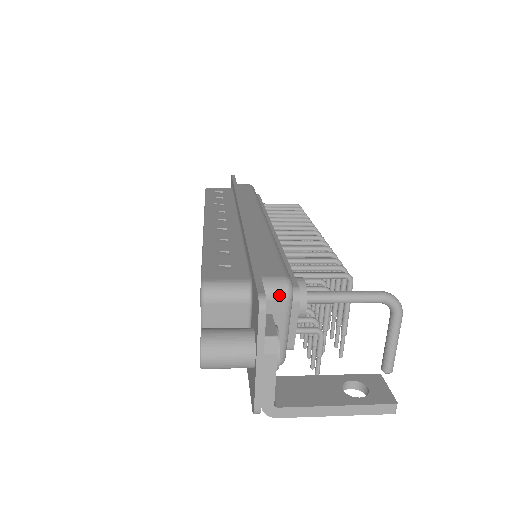
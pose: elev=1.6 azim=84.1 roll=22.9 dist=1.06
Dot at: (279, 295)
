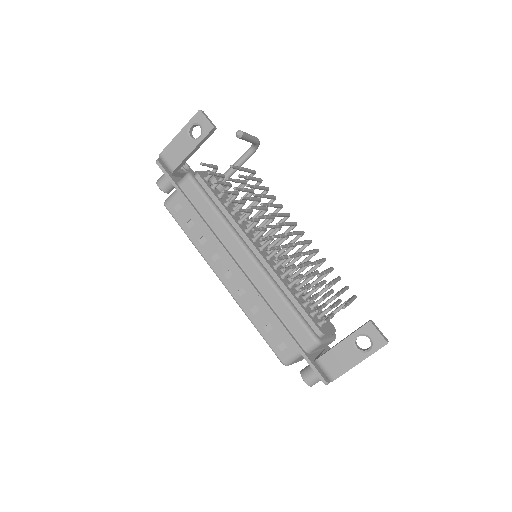
Dot at: occluded
